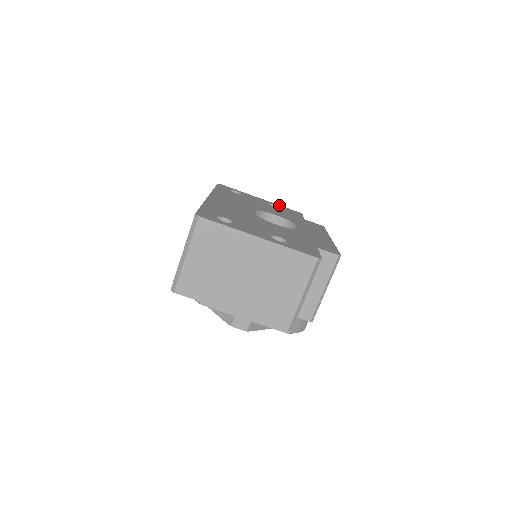
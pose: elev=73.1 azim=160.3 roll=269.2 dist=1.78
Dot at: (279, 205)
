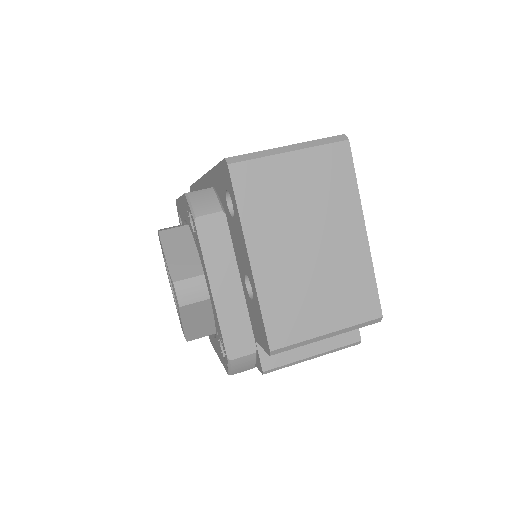
Dot at: occluded
